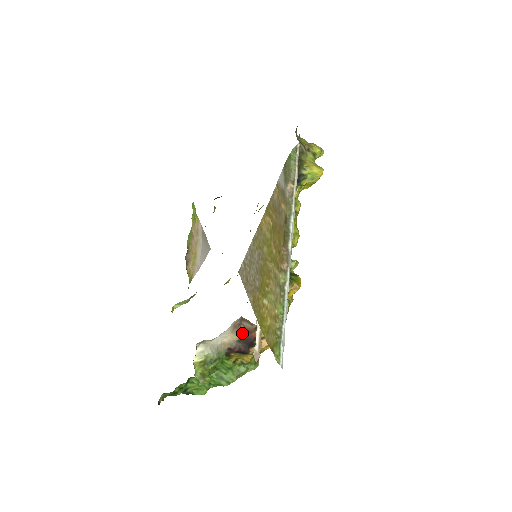
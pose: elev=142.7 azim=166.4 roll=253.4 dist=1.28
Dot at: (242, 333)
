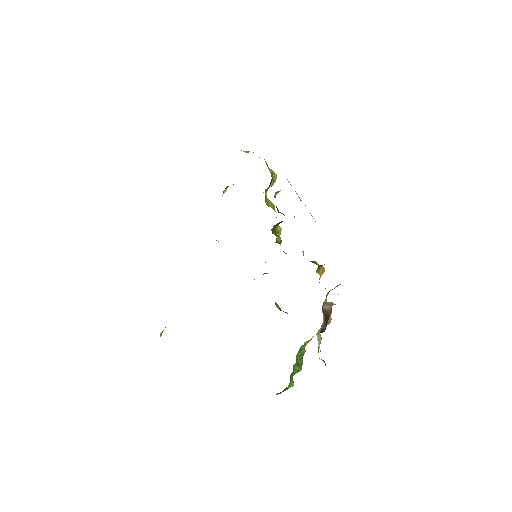
Dot at: (325, 315)
